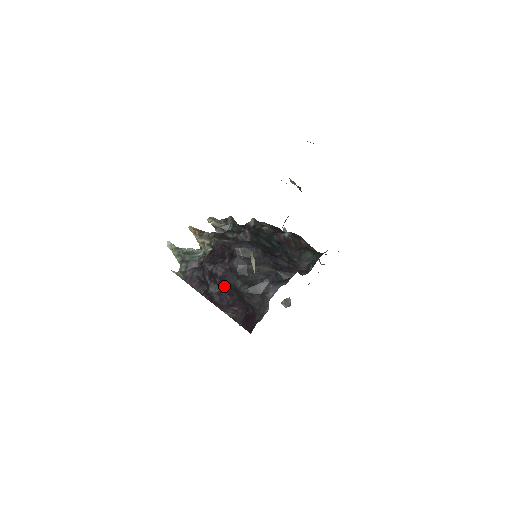
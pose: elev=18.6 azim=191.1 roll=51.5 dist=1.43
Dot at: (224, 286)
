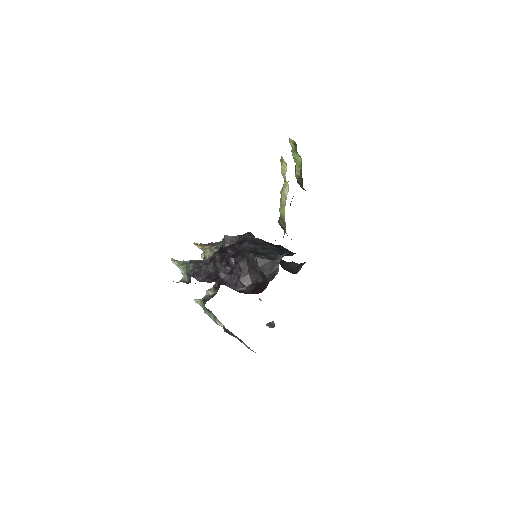
Dot at: (237, 261)
